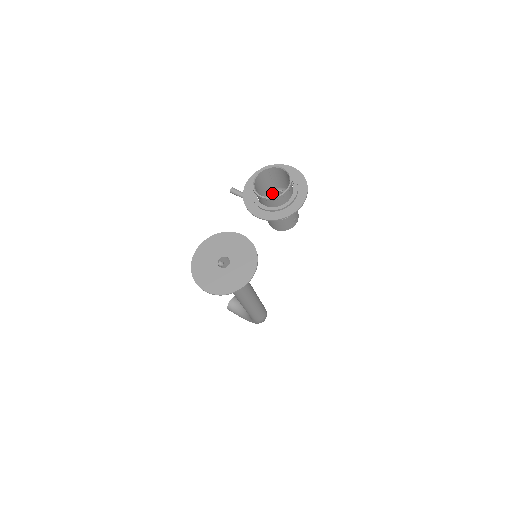
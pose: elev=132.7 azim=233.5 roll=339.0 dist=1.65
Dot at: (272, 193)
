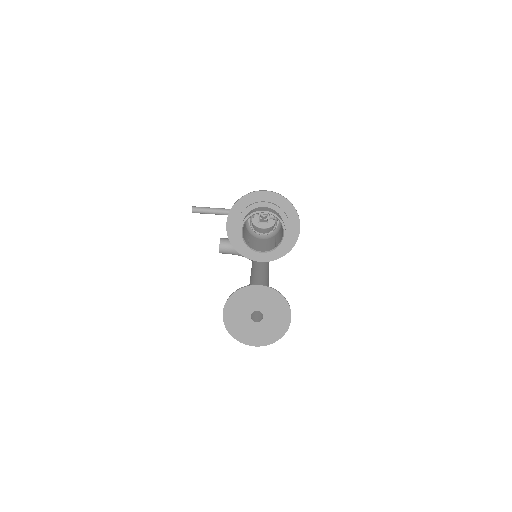
Dot at: occluded
